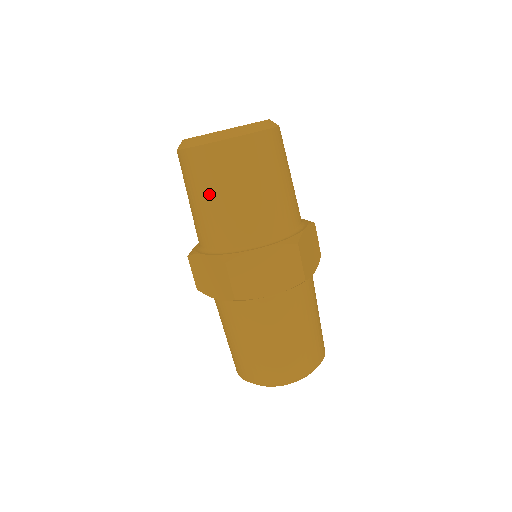
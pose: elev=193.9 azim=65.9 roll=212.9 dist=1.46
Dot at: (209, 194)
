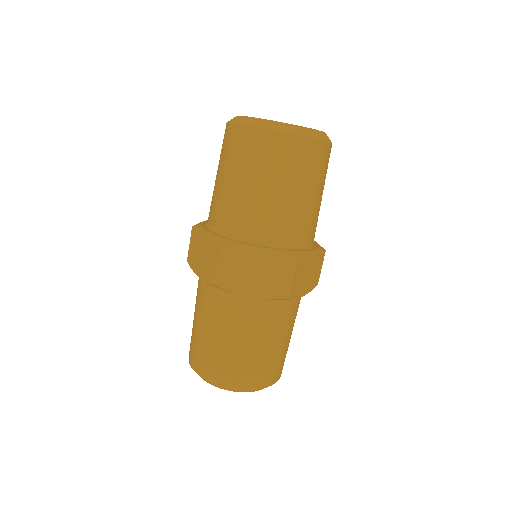
Dot at: (236, 175)
